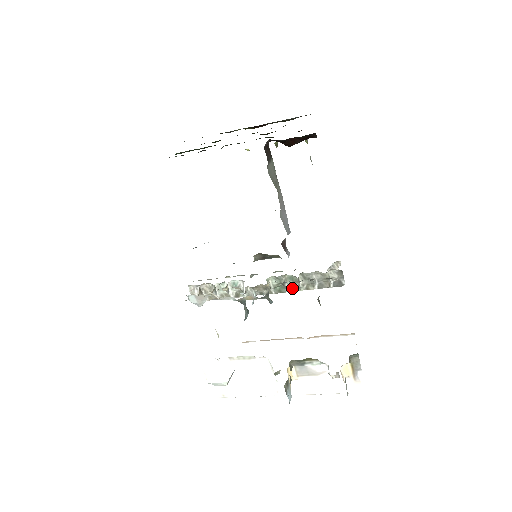
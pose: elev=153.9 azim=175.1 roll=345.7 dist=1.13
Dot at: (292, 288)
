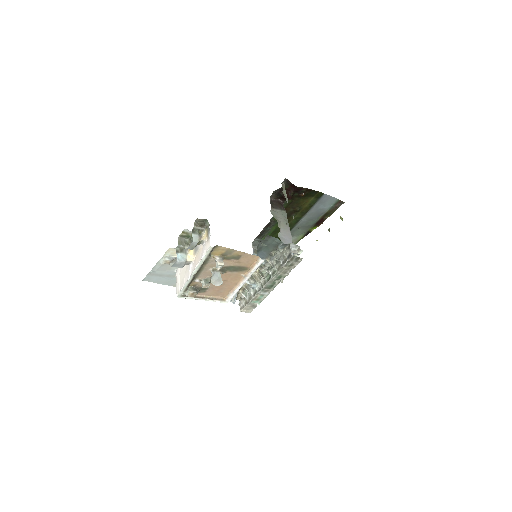
Dot at: (273, 273)
